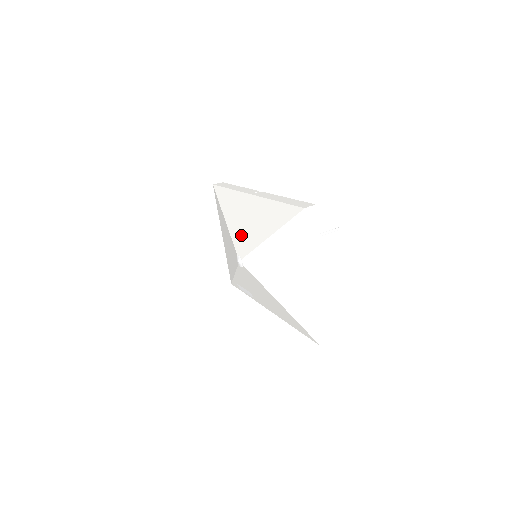
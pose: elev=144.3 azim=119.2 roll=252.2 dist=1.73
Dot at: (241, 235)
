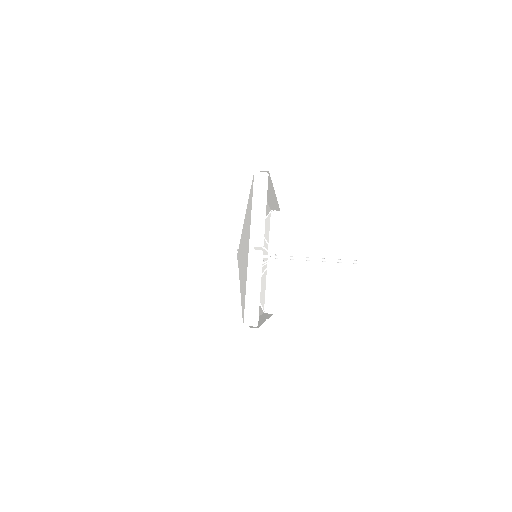
Dot at: occluded
